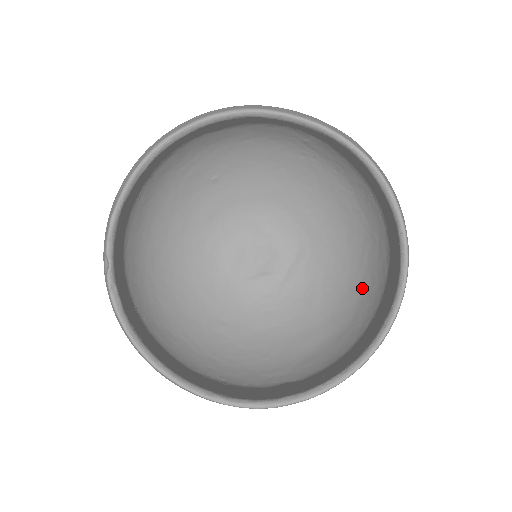
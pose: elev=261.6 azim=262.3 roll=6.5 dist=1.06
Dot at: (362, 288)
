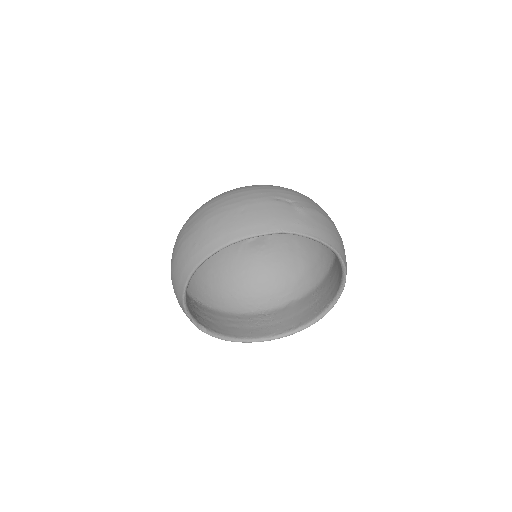
Dot at: occluded
